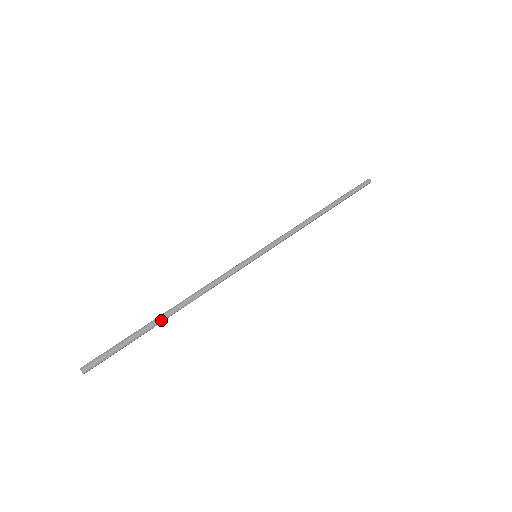
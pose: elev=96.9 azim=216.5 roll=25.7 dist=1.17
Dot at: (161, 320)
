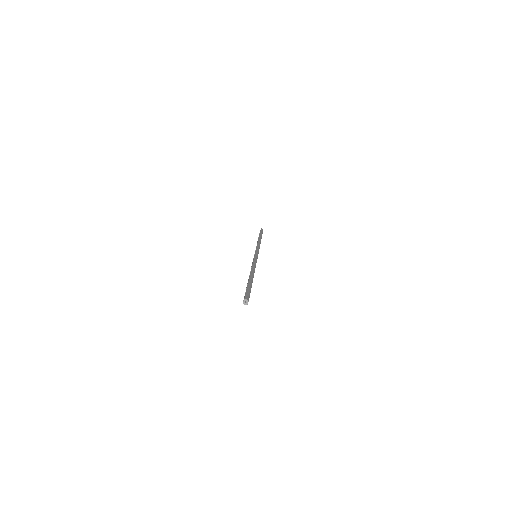
Dot at: (252, 279)
